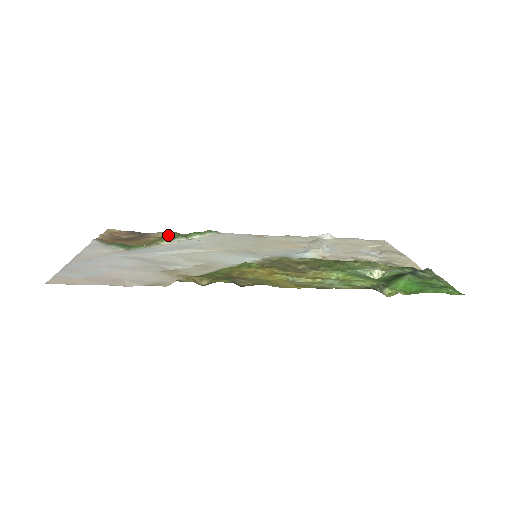
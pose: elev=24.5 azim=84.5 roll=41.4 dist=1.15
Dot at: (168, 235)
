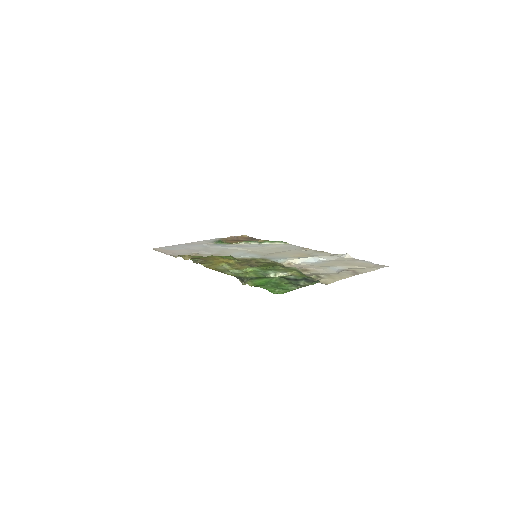
Dot at: (261, 241)
